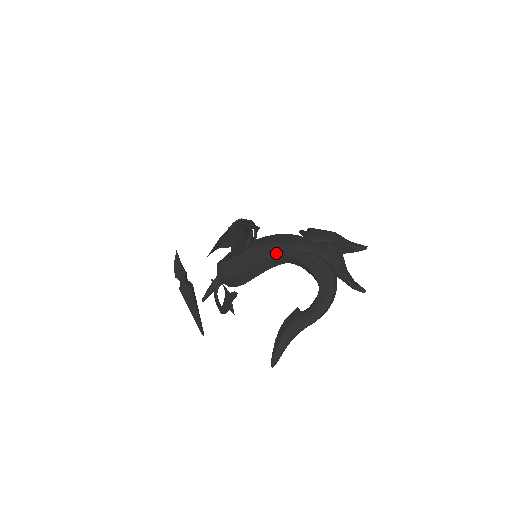
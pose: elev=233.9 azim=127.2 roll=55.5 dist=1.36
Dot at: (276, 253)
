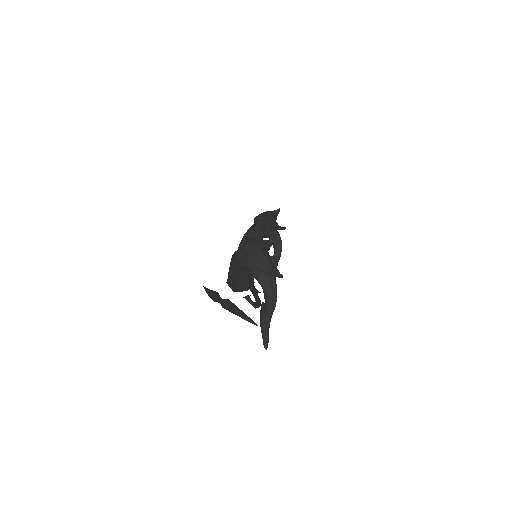
Dot at: (237, 268)
